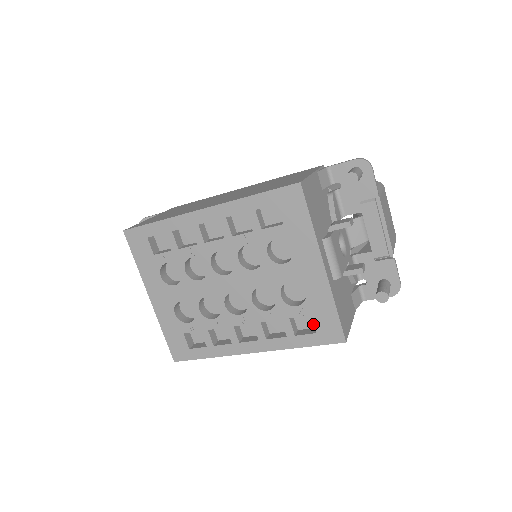
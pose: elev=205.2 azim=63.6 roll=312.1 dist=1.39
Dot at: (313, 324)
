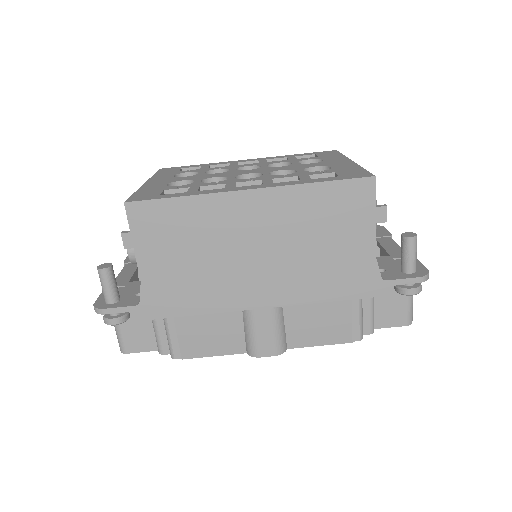
Dot at: occluded
